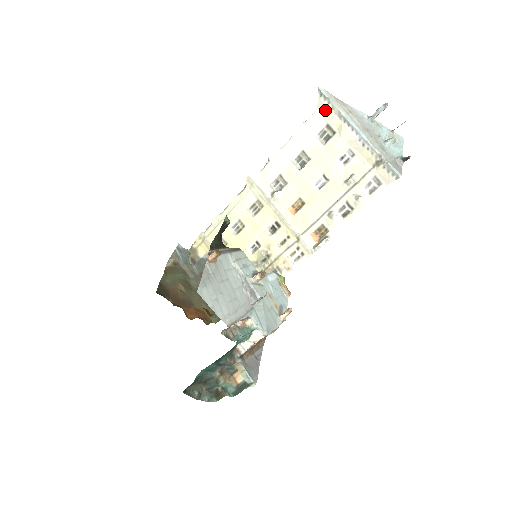
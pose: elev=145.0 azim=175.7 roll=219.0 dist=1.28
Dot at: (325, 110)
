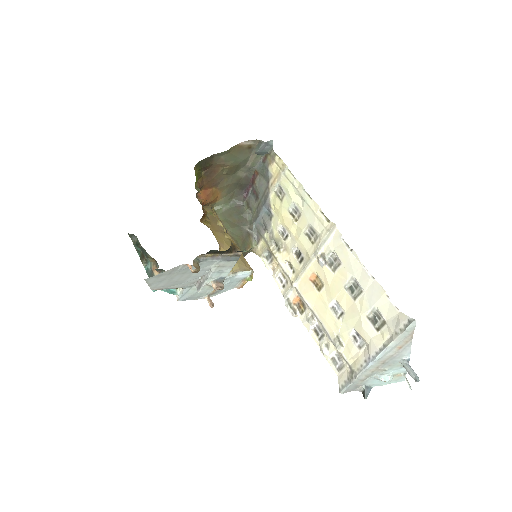
Dot at: (397, 323)
